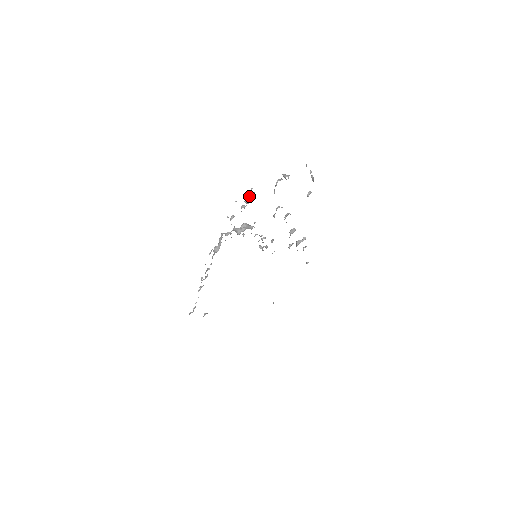
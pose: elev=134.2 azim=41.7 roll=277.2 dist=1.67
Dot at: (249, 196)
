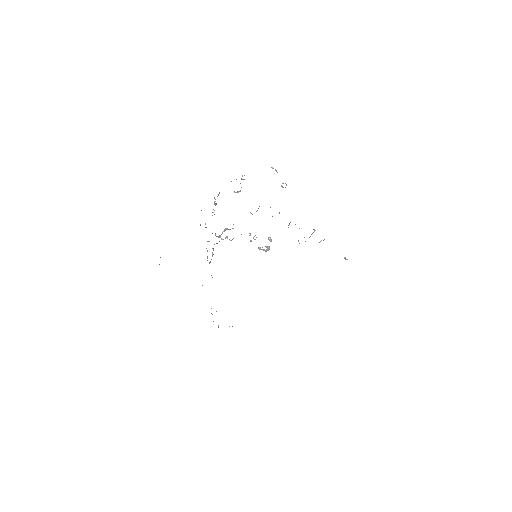
Dot at: (214, 204)
